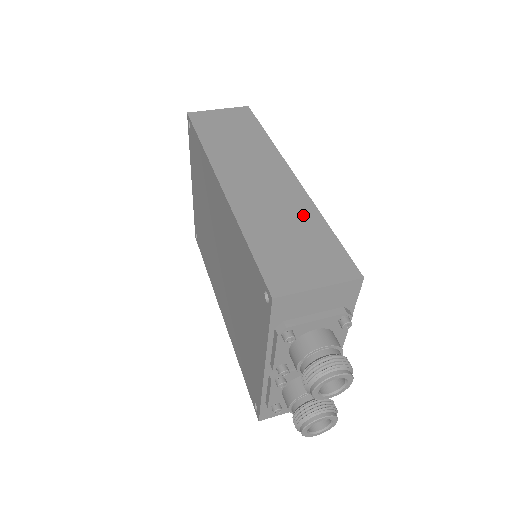
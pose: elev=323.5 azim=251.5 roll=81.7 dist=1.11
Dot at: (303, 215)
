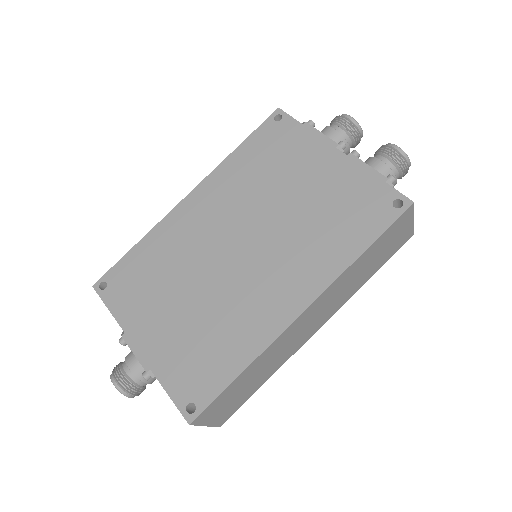
Dot at: occluded
